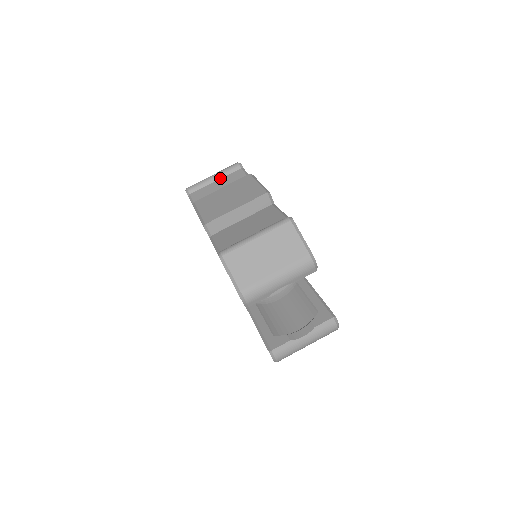
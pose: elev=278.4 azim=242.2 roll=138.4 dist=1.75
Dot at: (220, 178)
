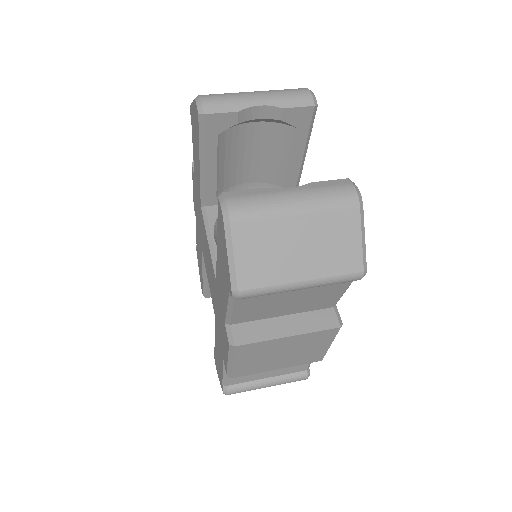
Dot at: occluded
